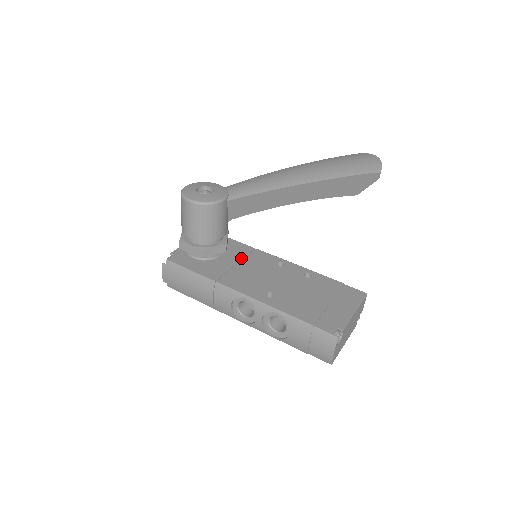
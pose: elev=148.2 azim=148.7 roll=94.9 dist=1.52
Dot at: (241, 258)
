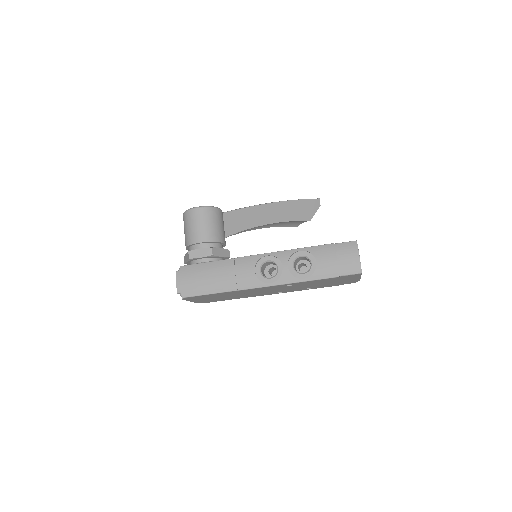
Dot at: occluded
